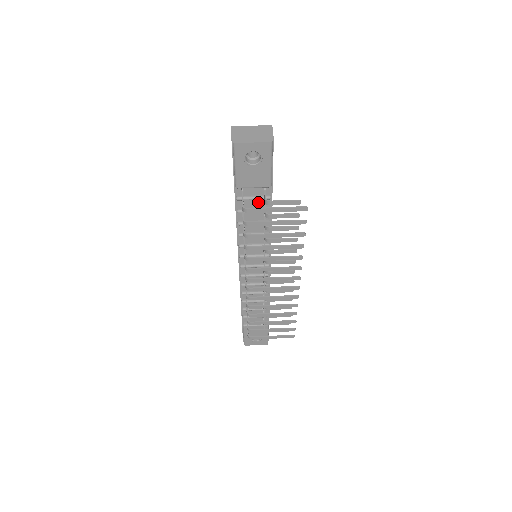
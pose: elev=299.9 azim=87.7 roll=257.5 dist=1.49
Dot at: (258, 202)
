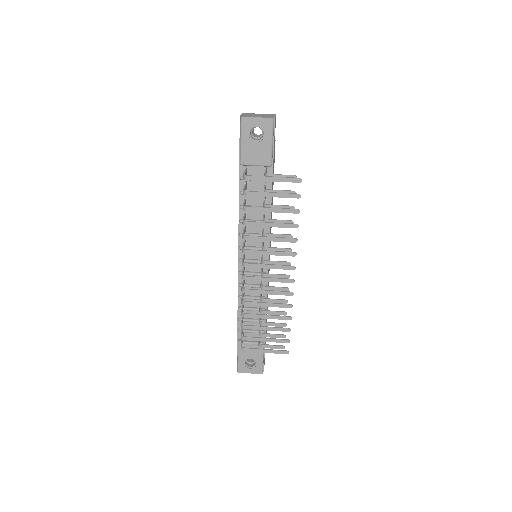
Dot at: (259, 185)
